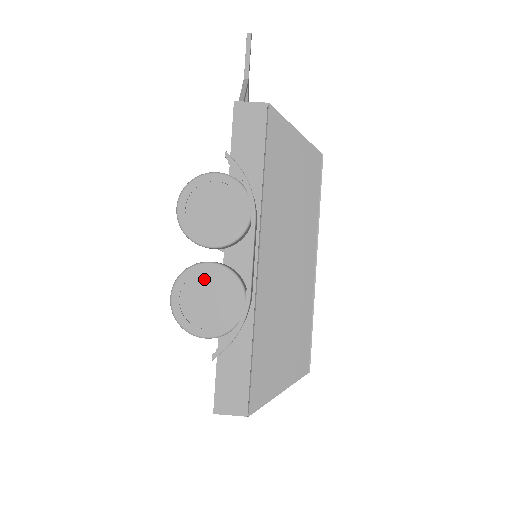
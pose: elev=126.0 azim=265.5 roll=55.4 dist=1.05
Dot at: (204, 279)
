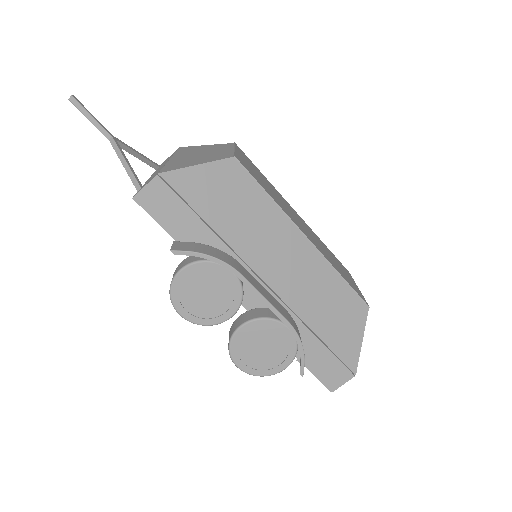
Dot at: (247, 339)
